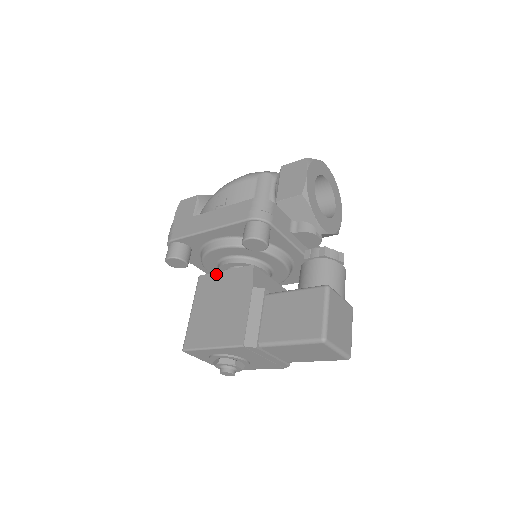
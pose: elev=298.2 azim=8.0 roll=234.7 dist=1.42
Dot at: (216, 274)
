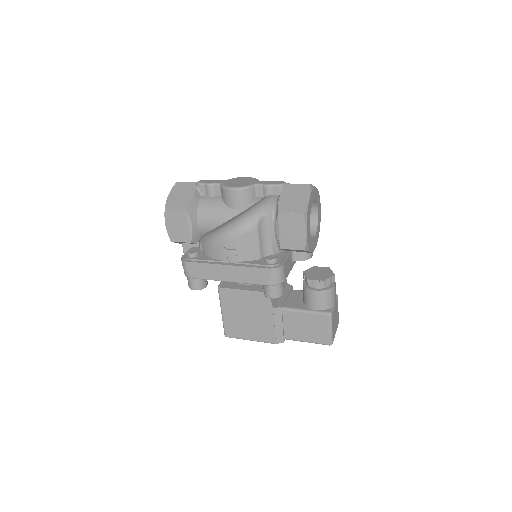
Dot at: (236, 291)
